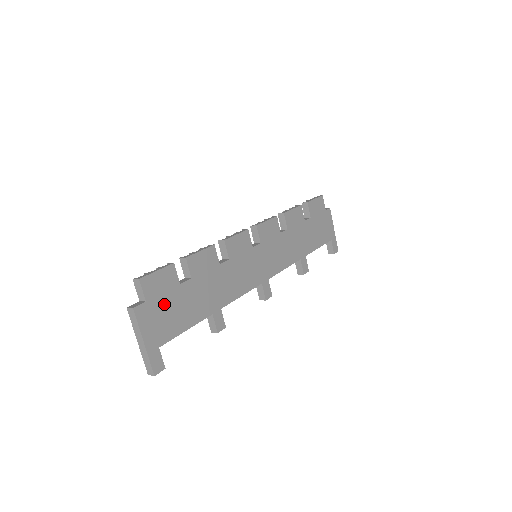
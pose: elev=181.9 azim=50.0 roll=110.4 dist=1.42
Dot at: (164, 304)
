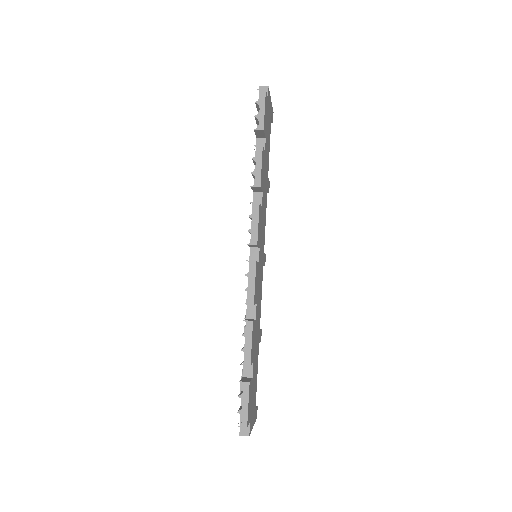
Dot at: (252, 400)
